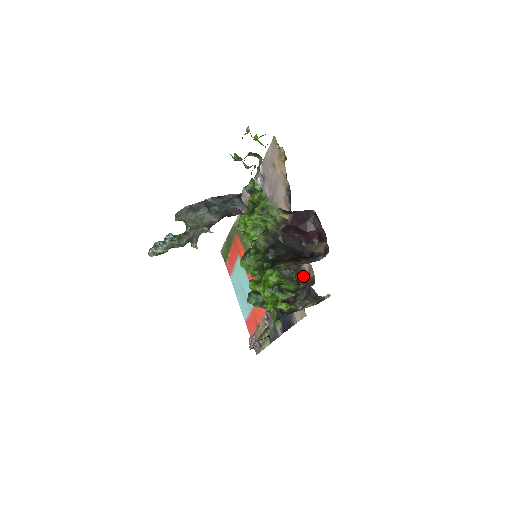
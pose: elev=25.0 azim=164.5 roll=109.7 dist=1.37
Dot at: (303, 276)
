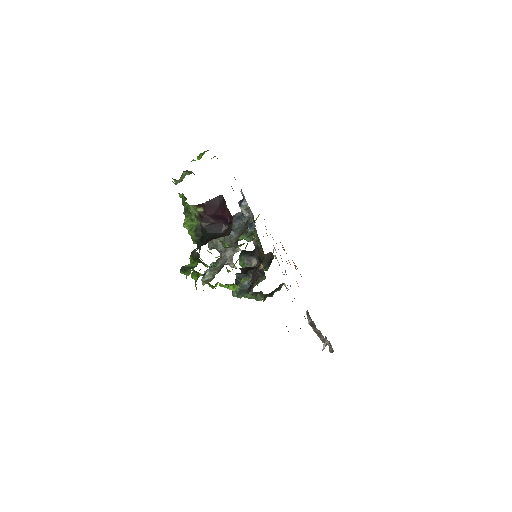
Dot at: occluded
